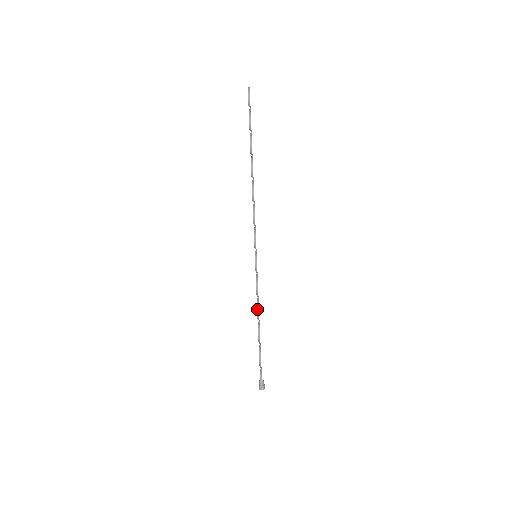
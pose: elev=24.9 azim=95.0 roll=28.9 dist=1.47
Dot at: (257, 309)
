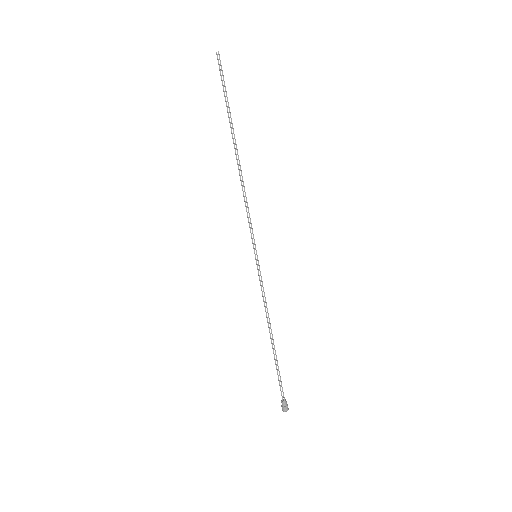
Dot at: (267, 318)
